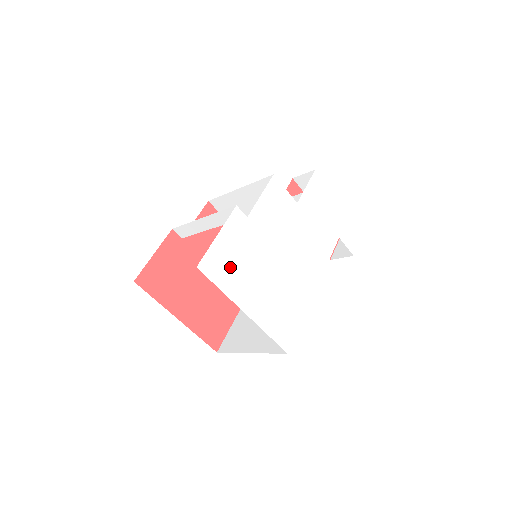
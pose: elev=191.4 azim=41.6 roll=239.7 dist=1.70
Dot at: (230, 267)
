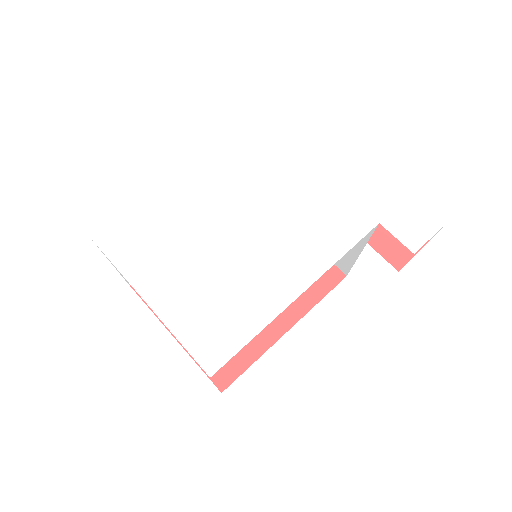
Dot at: (140, 241)
